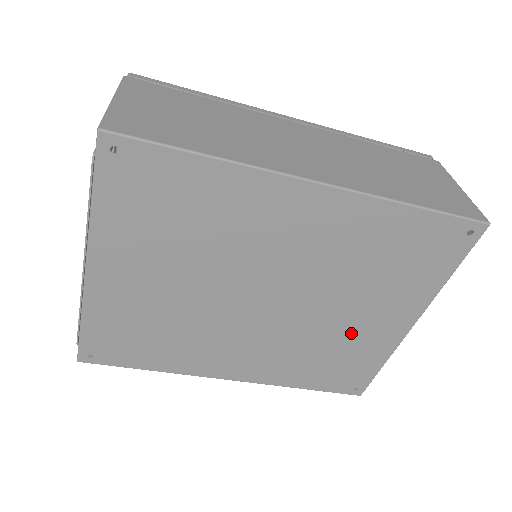
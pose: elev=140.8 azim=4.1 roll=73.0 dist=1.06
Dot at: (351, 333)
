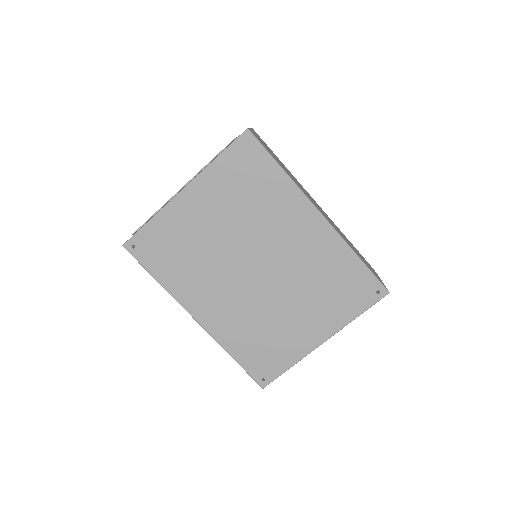
Dot at: (286, 326)
